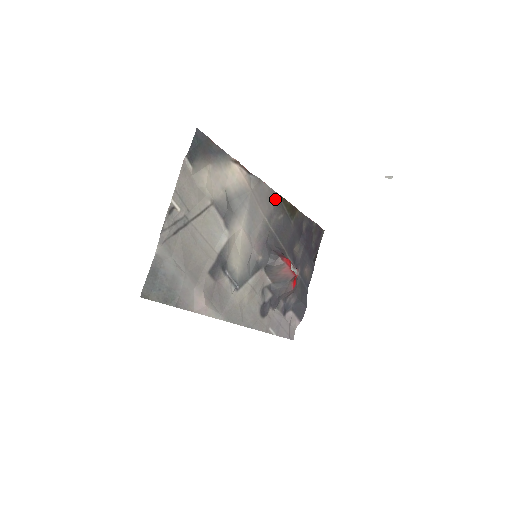
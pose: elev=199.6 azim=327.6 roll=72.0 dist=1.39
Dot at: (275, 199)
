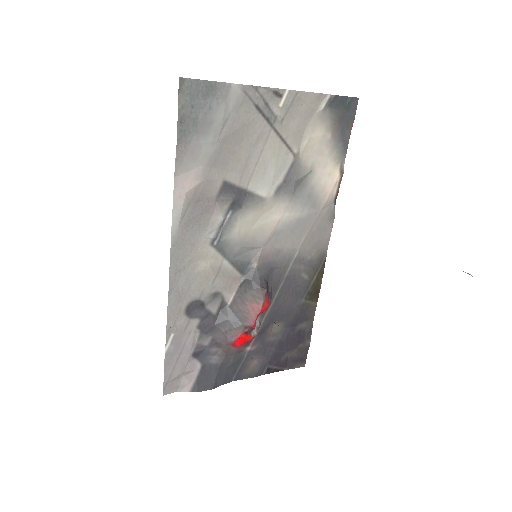
Dot at: (320, 256)
